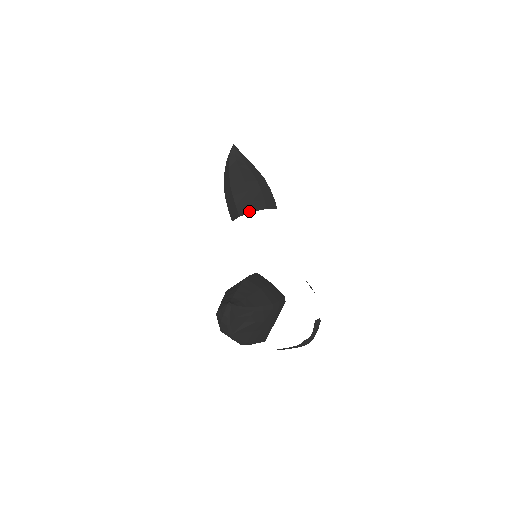
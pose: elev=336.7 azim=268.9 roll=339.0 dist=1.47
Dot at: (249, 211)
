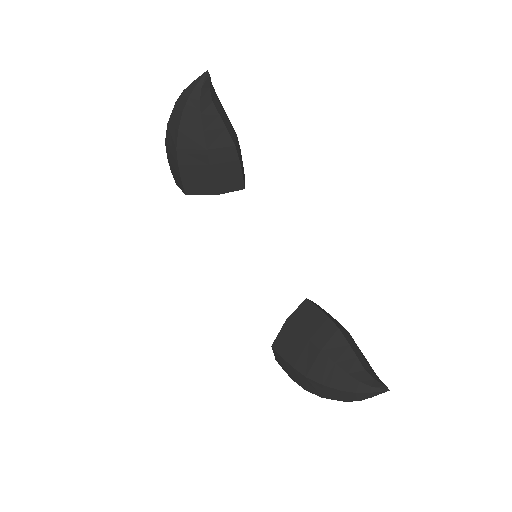
Dot at: (234, 189)
